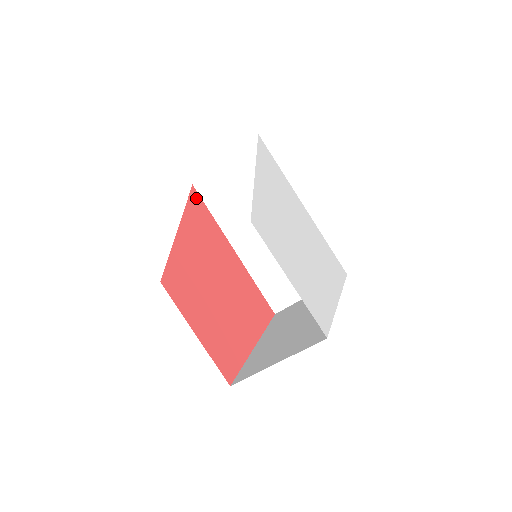
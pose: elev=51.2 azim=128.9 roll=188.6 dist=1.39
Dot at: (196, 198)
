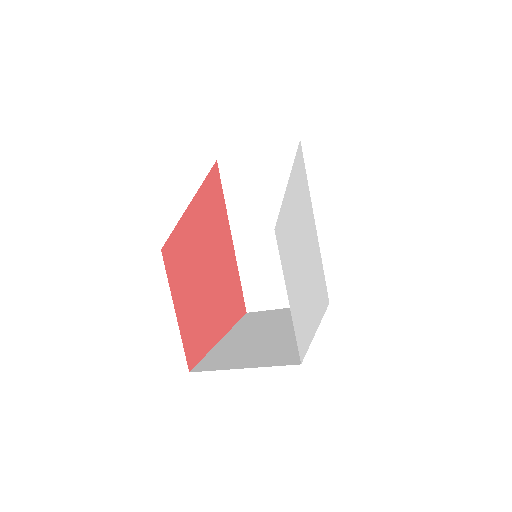
Dot at: (216, 175)
